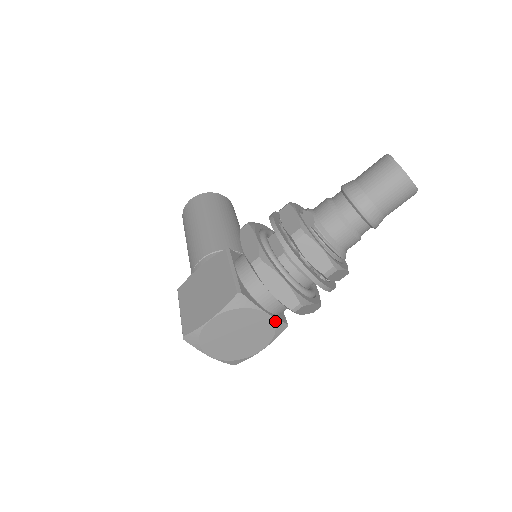
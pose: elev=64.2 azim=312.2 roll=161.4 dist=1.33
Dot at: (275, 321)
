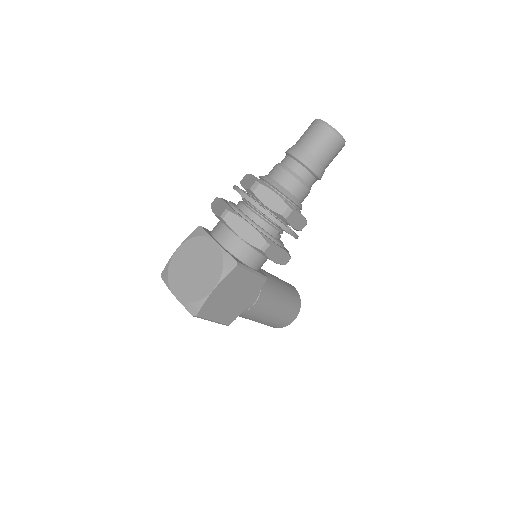
Dot at: (223, 252)
